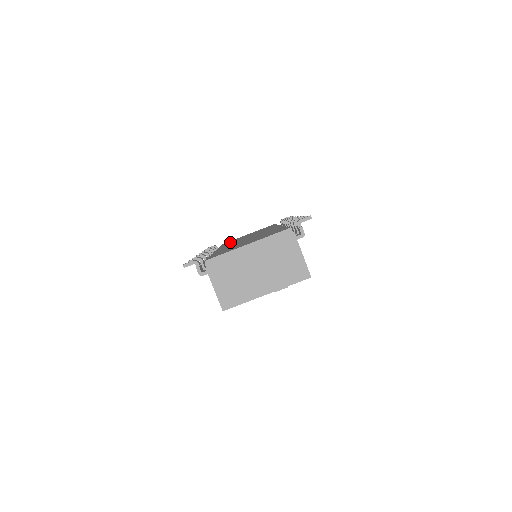
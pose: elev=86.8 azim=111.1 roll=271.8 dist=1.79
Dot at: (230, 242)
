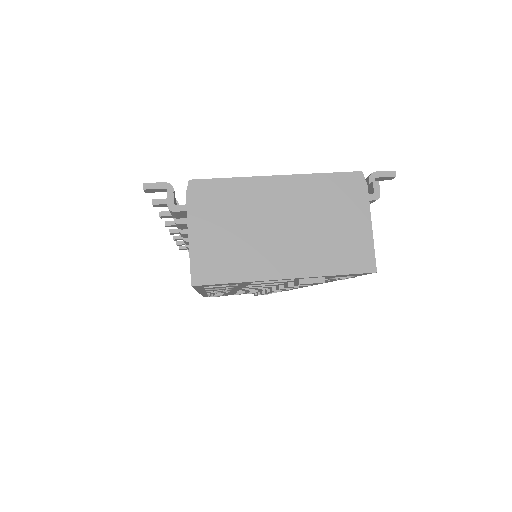
Dot at: occluded
